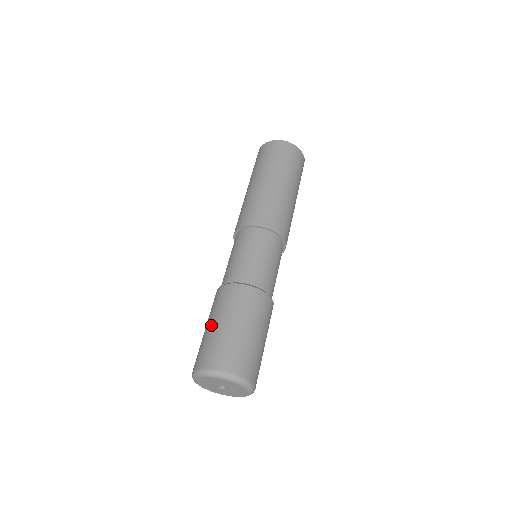
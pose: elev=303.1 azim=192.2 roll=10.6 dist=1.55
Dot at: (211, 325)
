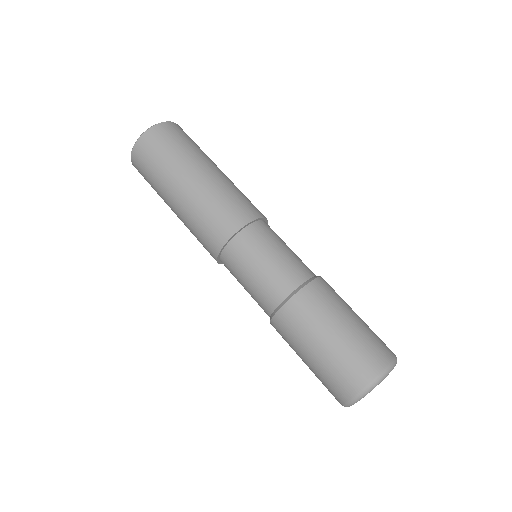
Dot at: (322, 346)
